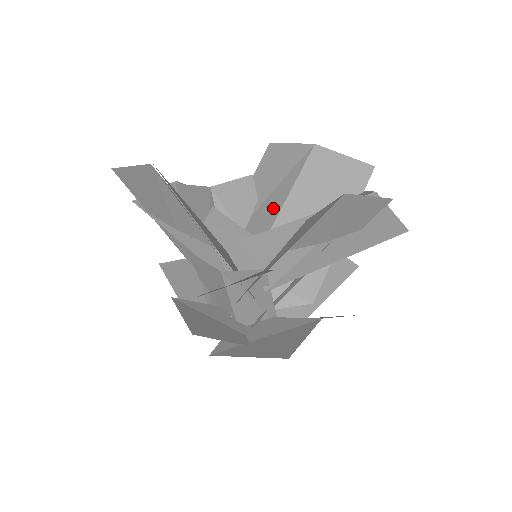
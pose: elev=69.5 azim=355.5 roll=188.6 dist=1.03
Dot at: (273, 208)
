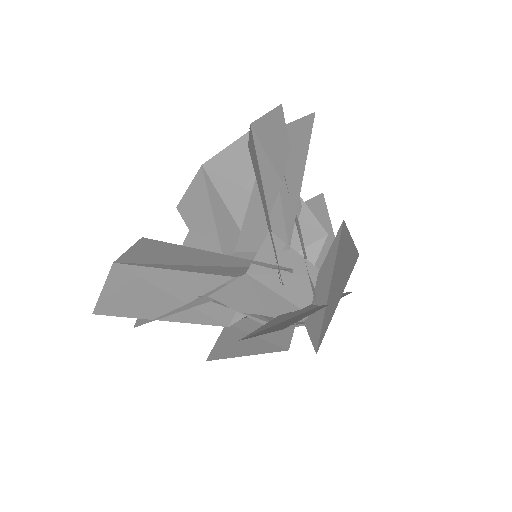
Dot at: (228, 225)
